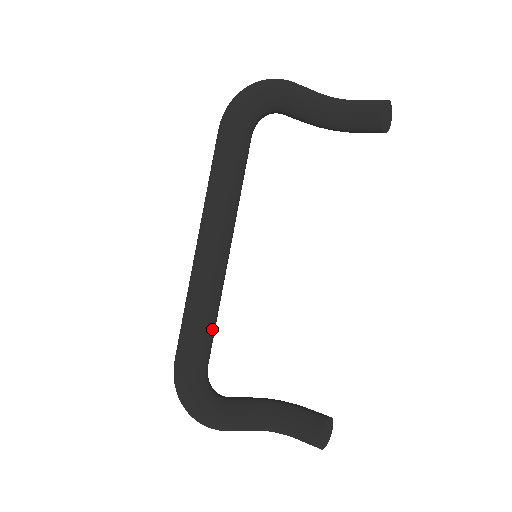
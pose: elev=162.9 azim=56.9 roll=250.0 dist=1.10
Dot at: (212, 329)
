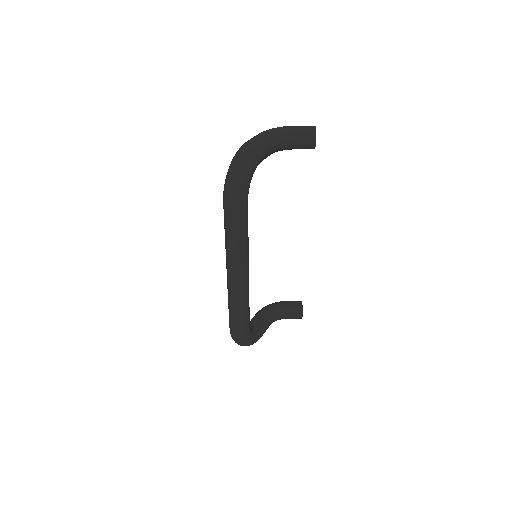
Dot at: (249, 309)
